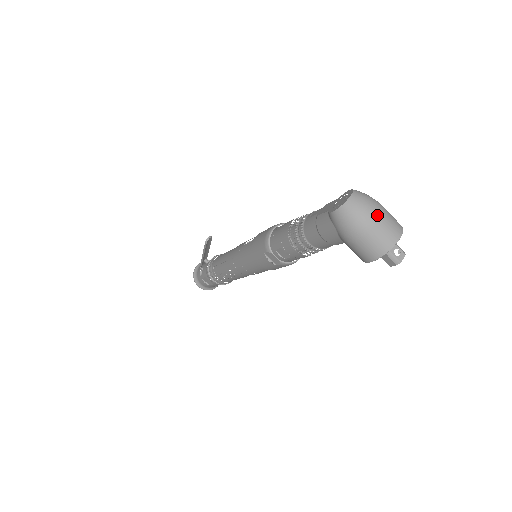
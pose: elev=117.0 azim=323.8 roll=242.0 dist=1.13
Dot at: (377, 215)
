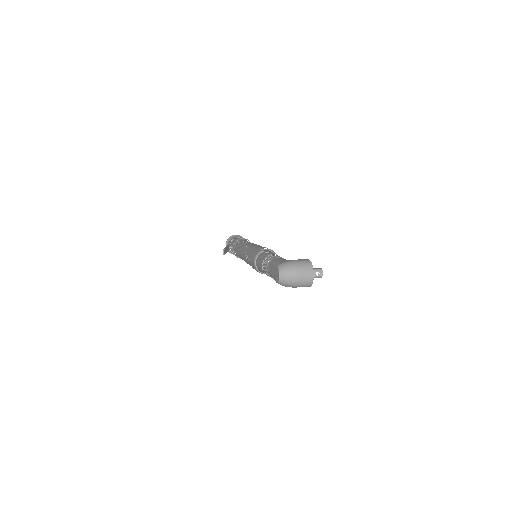
Dot at: (296, 276)
